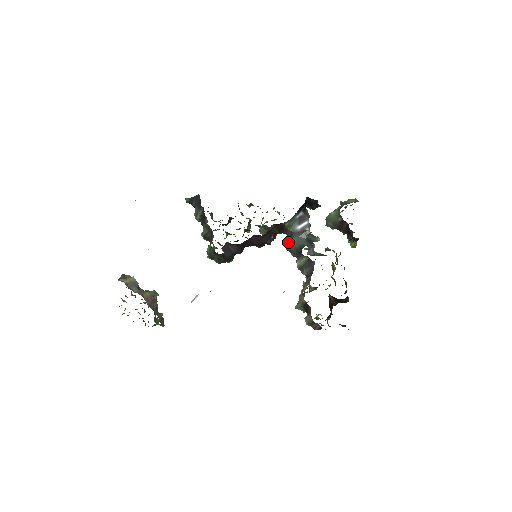
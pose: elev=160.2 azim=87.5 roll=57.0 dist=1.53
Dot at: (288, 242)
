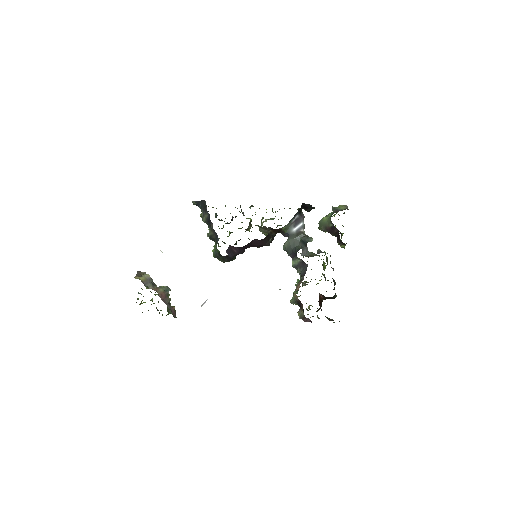
Dot at: (285, 243)
